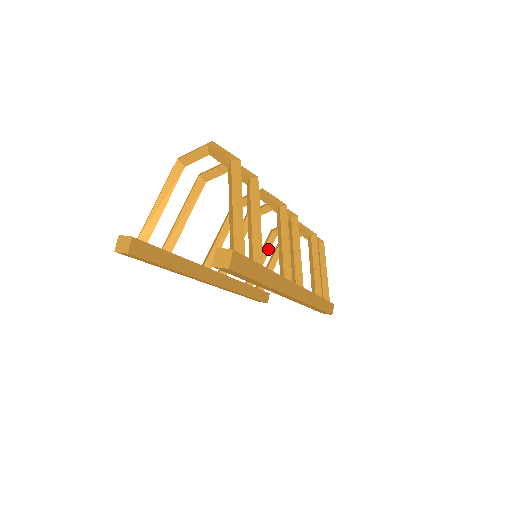
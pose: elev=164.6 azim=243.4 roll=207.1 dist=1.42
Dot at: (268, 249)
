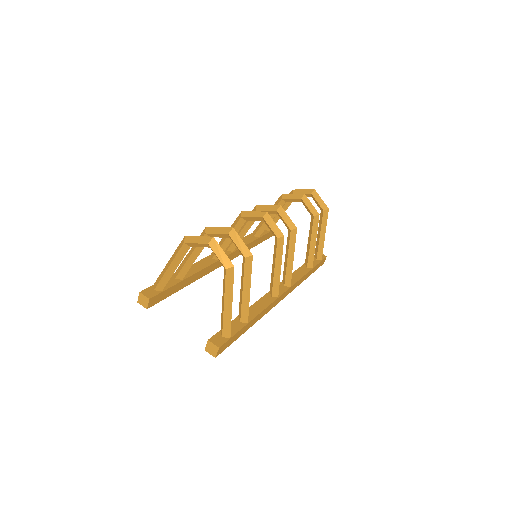
Dot at: occluded
